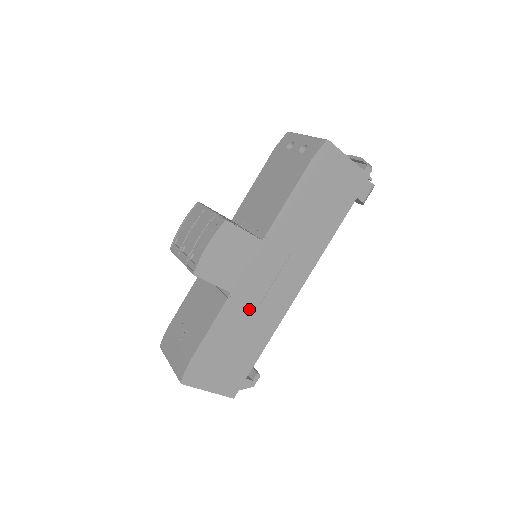
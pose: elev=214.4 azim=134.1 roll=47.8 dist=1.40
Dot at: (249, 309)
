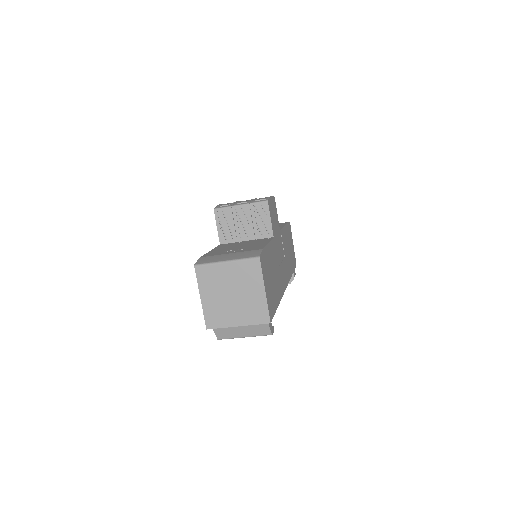
Dot at: occluded
